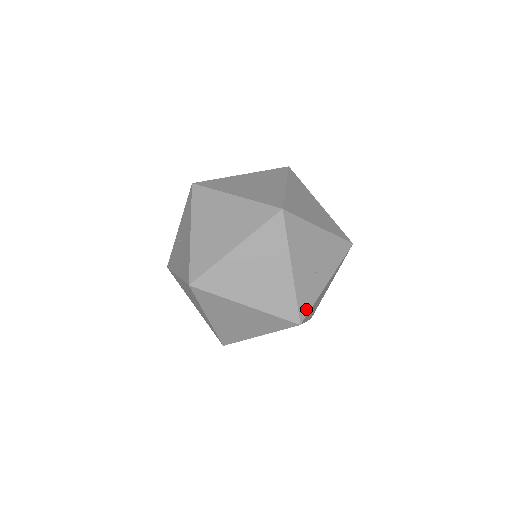
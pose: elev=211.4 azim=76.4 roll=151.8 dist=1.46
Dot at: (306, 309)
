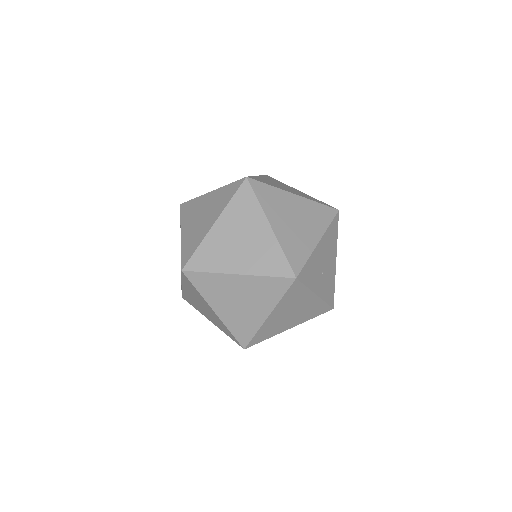
Dot at: (246, 338)
